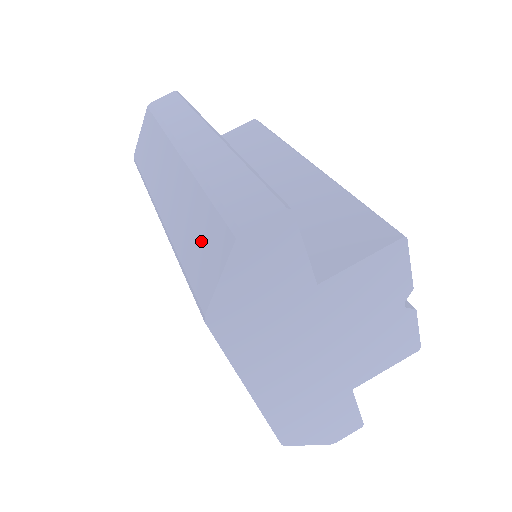
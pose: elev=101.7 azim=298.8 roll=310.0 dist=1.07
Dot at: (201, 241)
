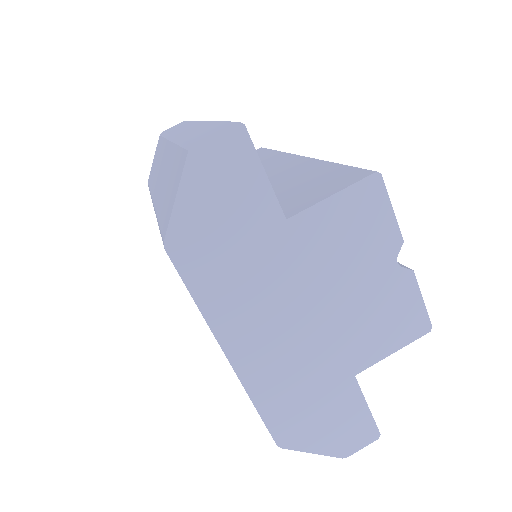
Dot at: (170, 184)
